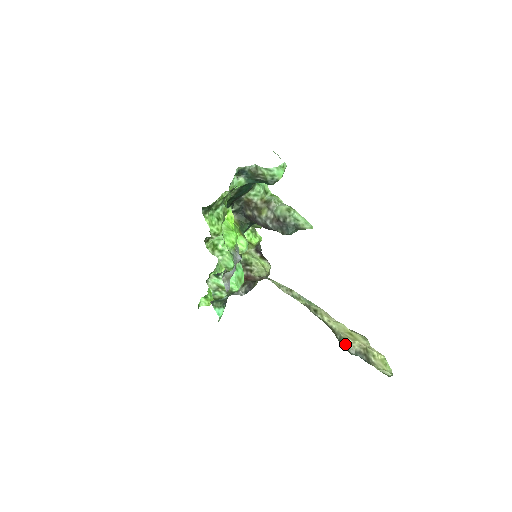
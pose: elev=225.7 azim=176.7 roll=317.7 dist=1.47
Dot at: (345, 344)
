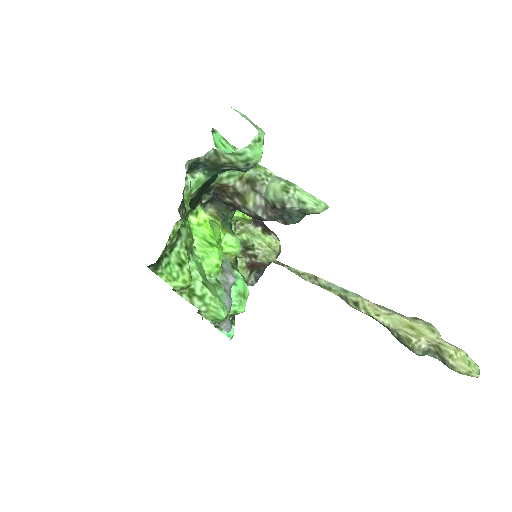
Dot at: (407, 345)
